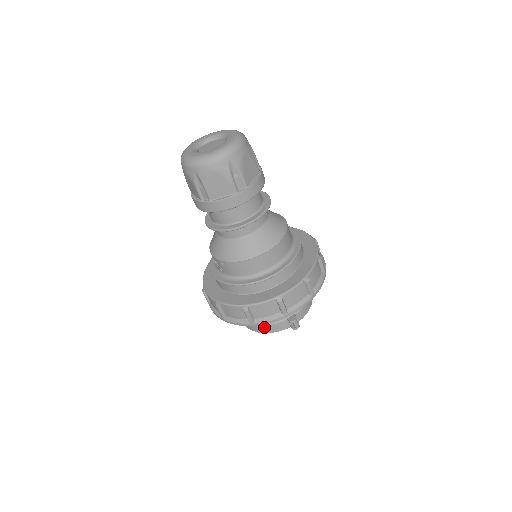
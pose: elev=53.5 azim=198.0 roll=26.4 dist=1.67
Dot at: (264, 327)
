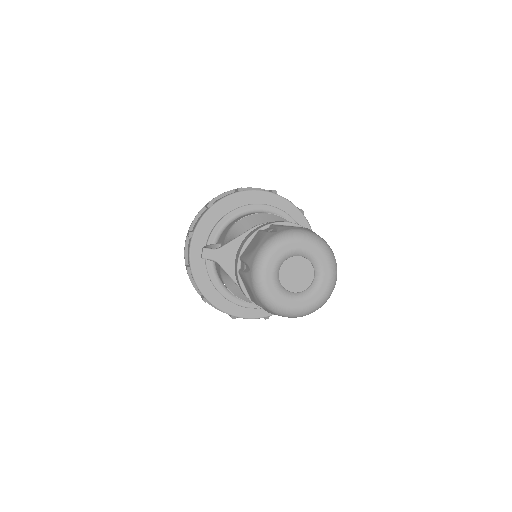
Dot at: occluded
